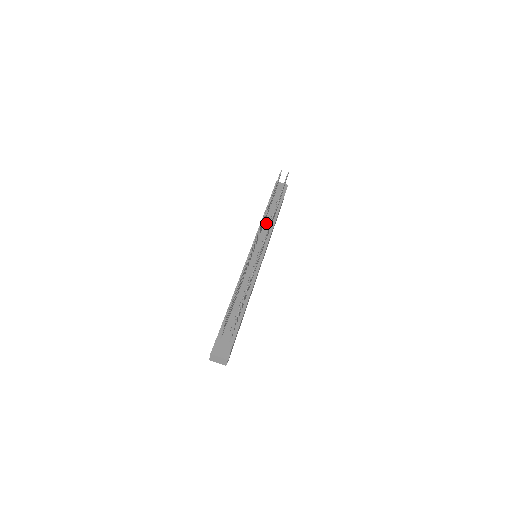
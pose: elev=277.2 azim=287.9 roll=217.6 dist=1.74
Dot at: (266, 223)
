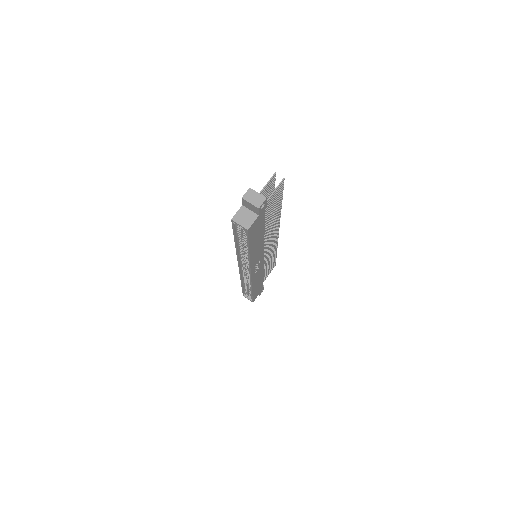
Dot at: occluded
